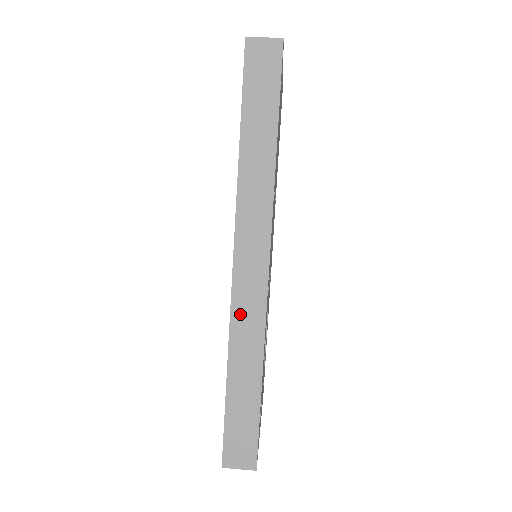
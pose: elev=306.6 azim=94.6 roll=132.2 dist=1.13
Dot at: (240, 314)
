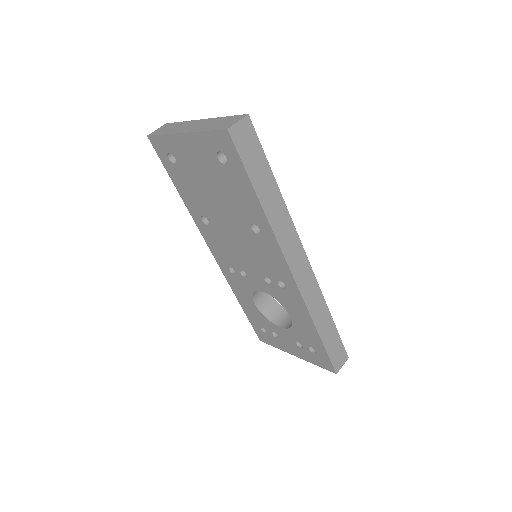
Dot at: (308, 297)
